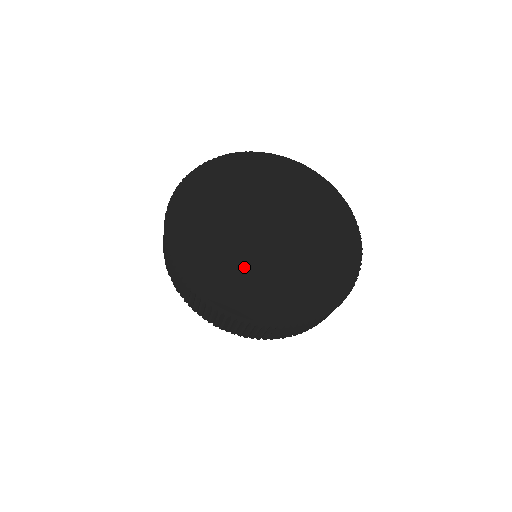
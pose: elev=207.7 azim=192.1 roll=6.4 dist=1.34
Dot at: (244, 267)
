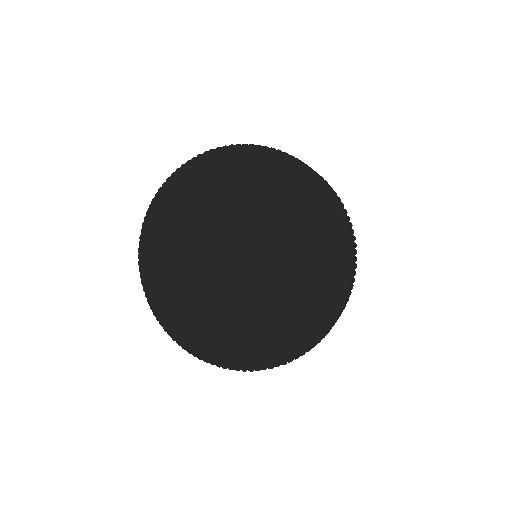
Dot at: (264, 310)
